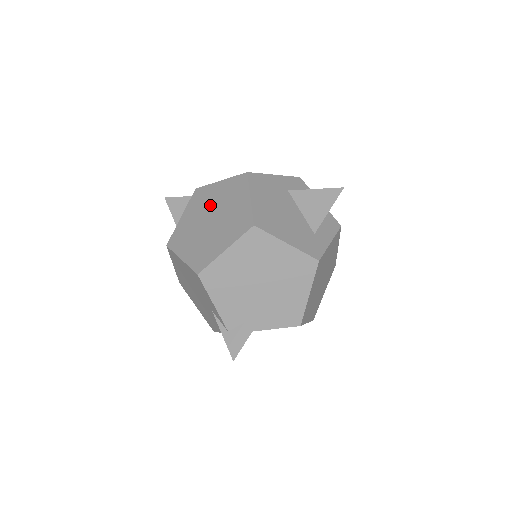
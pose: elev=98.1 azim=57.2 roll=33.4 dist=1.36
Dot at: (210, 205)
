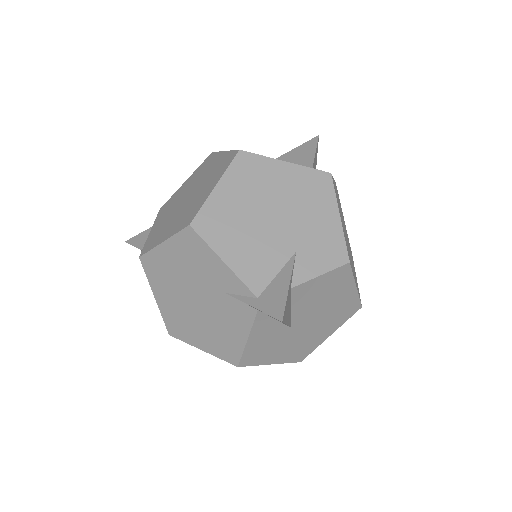
Dot at: (181, 195)
